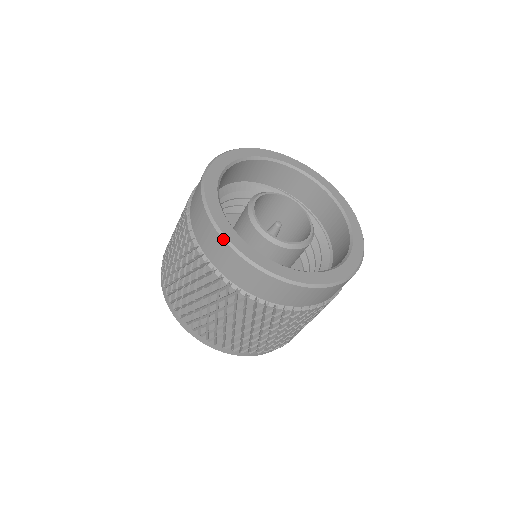
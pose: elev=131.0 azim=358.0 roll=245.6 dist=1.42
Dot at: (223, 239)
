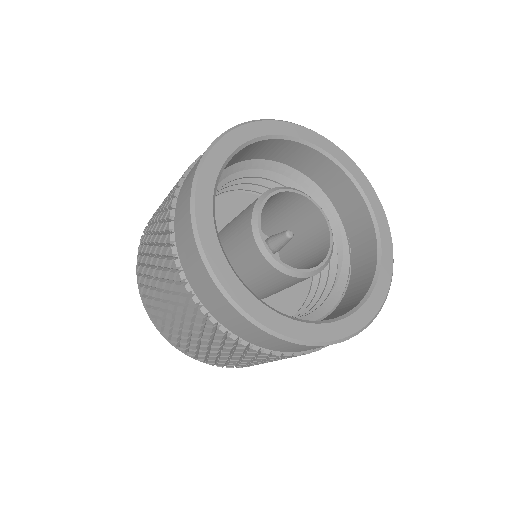
Dot at: (208, 147)
